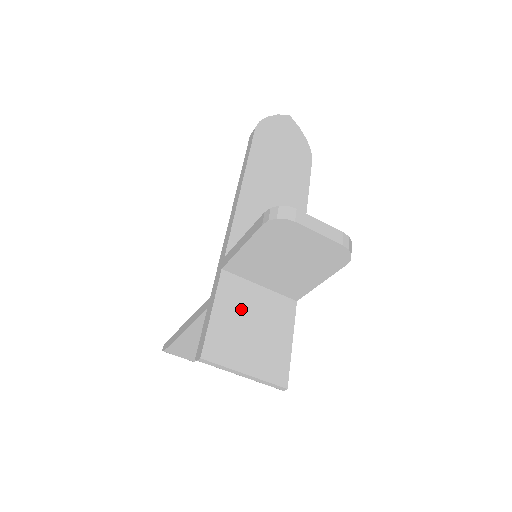
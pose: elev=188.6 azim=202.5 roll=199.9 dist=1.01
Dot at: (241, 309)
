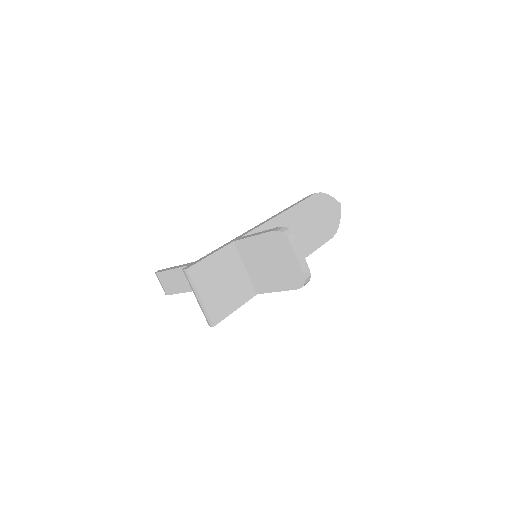
Dot at: (226, 268)
